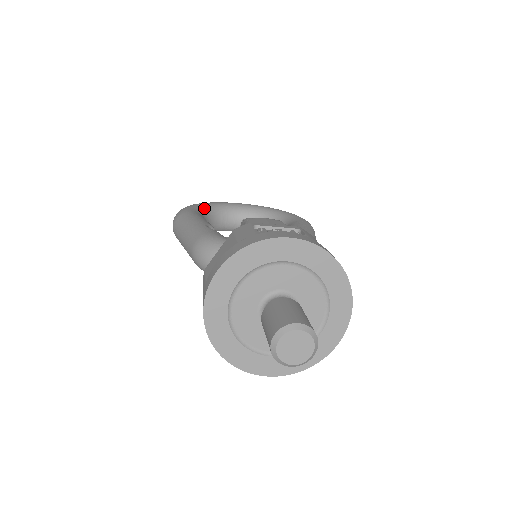
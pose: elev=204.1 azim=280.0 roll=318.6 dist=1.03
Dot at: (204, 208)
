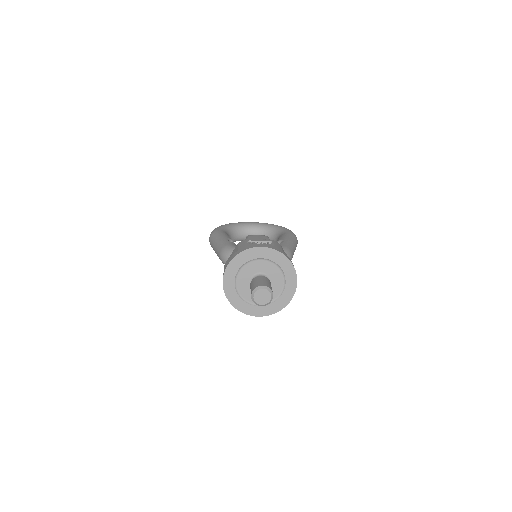
Dot at: (228, 227)
